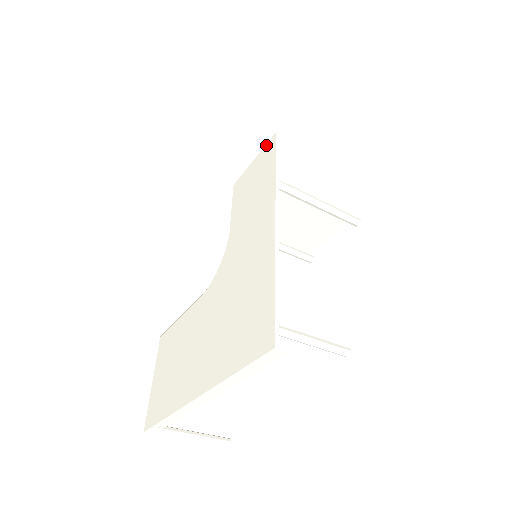
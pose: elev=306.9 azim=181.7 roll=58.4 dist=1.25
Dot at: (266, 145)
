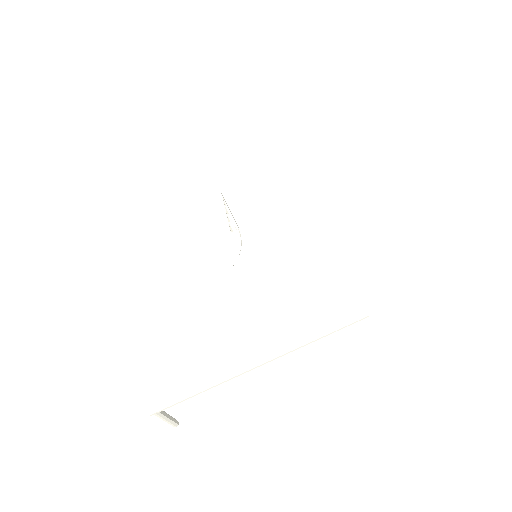
Dot at: (269, 175)
